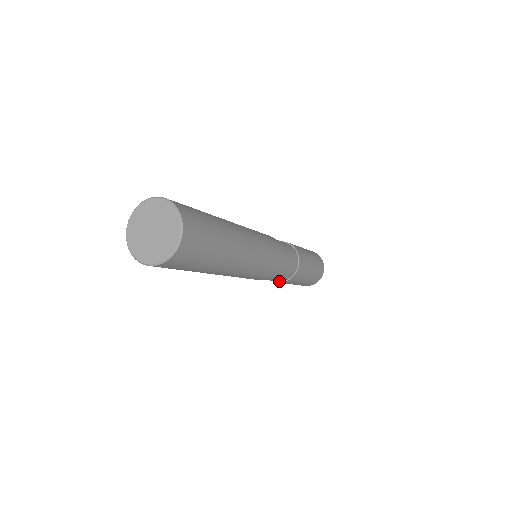
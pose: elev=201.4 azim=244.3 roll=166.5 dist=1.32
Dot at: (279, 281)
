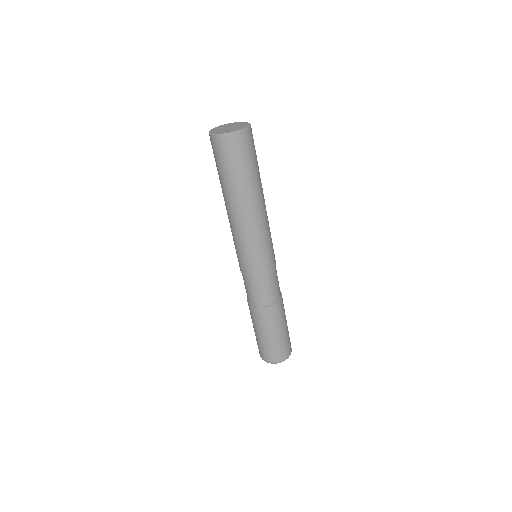
Dot at: (260, 306)
